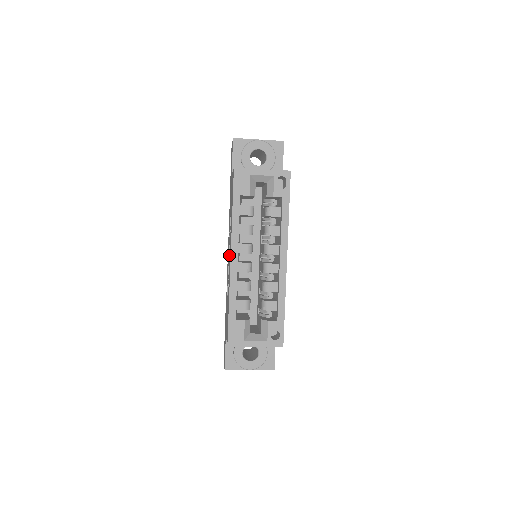
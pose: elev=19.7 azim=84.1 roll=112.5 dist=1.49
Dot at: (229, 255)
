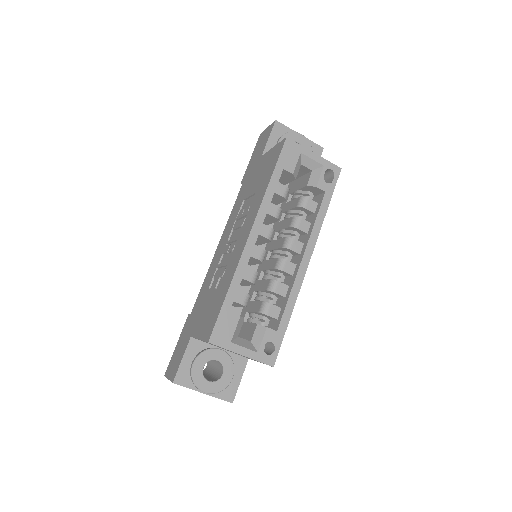
Dot at: (236, 237)
